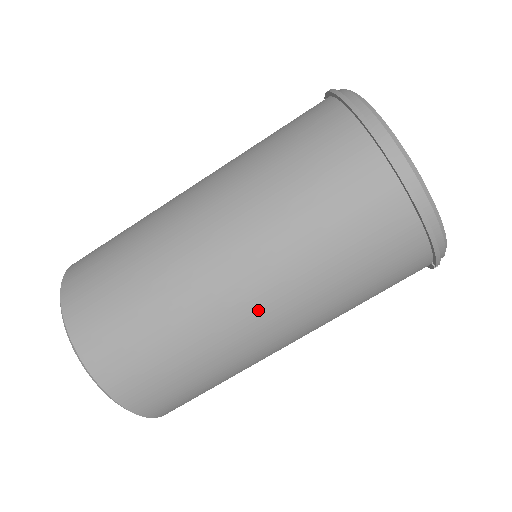
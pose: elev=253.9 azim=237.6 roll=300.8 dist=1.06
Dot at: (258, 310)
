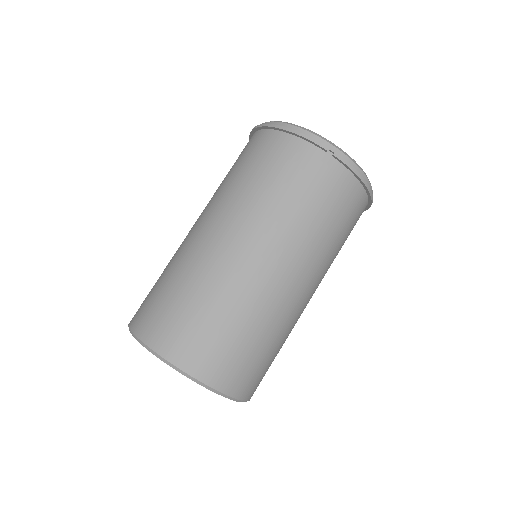
Dot at: (212, 229)
